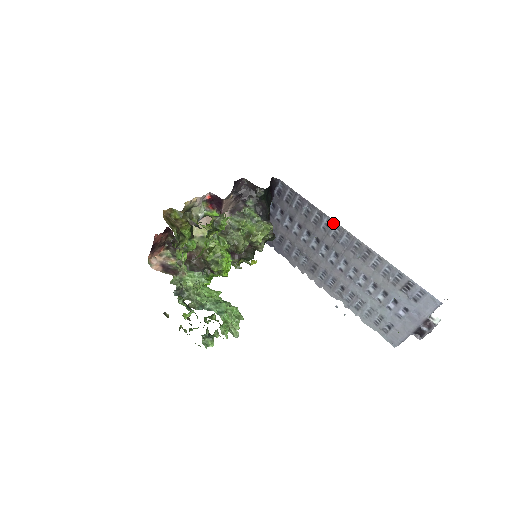
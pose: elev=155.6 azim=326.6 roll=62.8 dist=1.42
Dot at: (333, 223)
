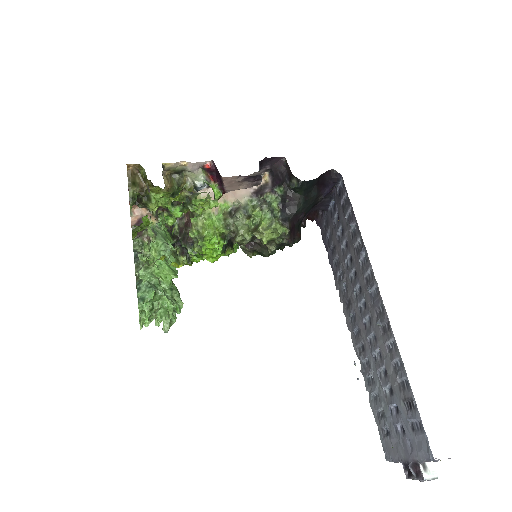
Dot at: (369, 263)
